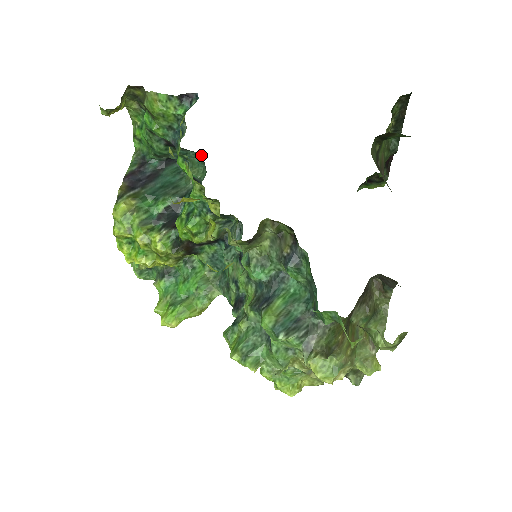
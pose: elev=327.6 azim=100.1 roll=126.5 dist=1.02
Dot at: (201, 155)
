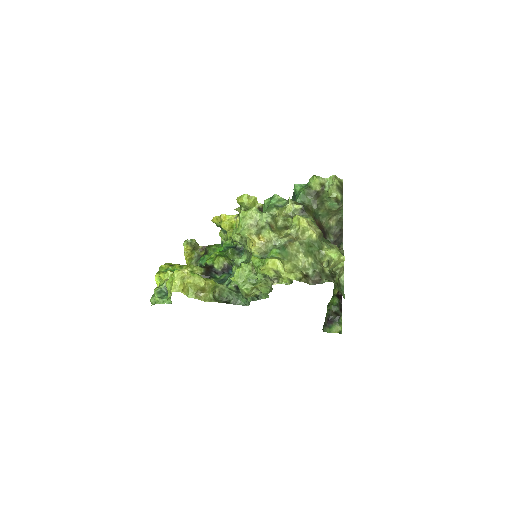
Dot at: occluded
